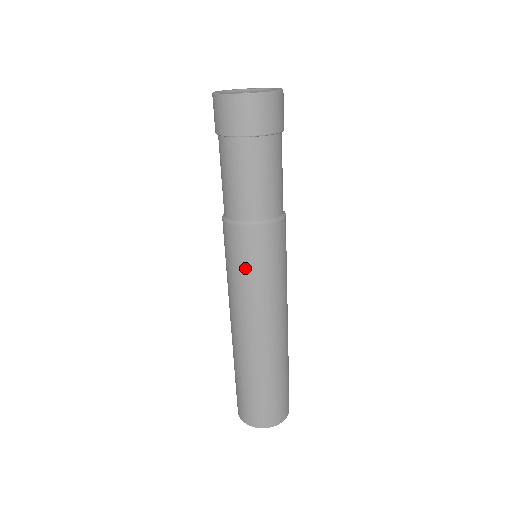
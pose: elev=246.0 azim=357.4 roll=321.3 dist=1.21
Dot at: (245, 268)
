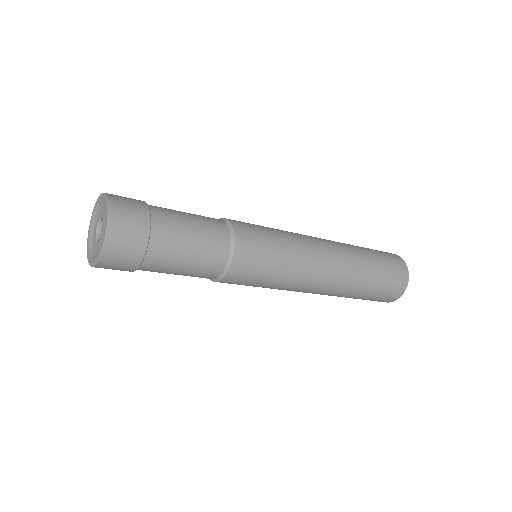
Dot at: occluded
